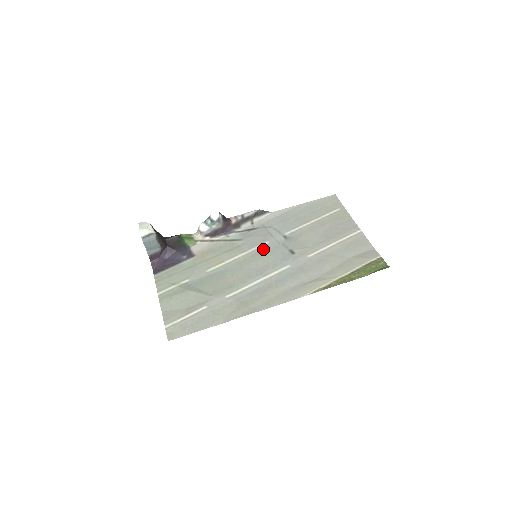
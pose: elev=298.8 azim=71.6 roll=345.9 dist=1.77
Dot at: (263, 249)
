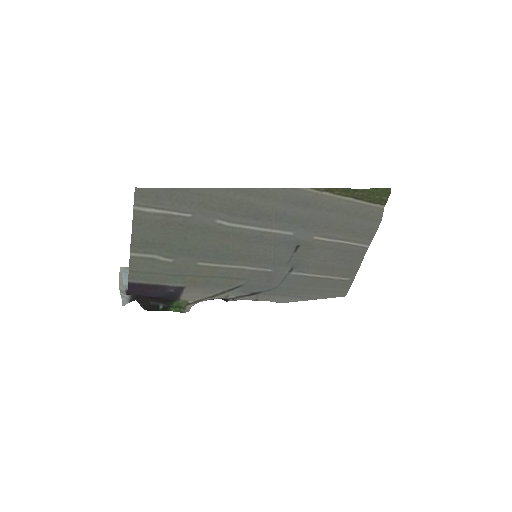
Dot at: (265, 265)
